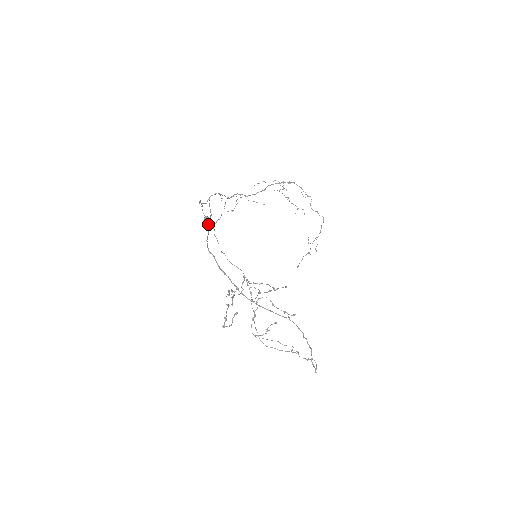
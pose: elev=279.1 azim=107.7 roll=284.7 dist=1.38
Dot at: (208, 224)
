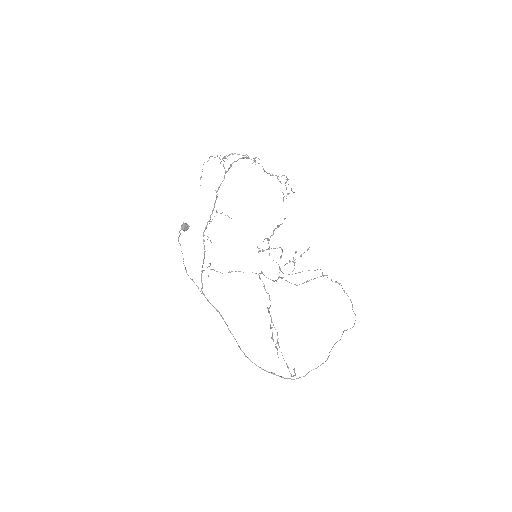
Dot at: (188, 228)
